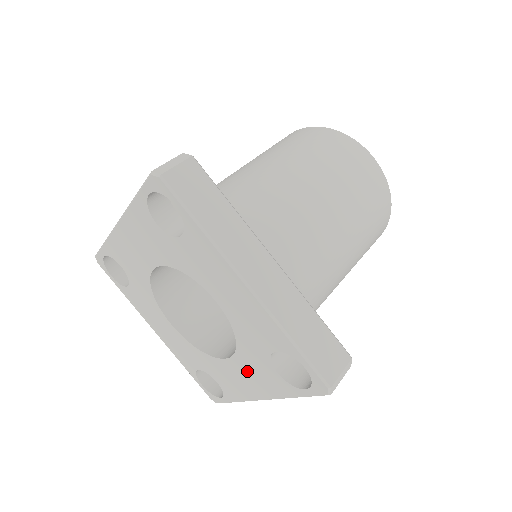
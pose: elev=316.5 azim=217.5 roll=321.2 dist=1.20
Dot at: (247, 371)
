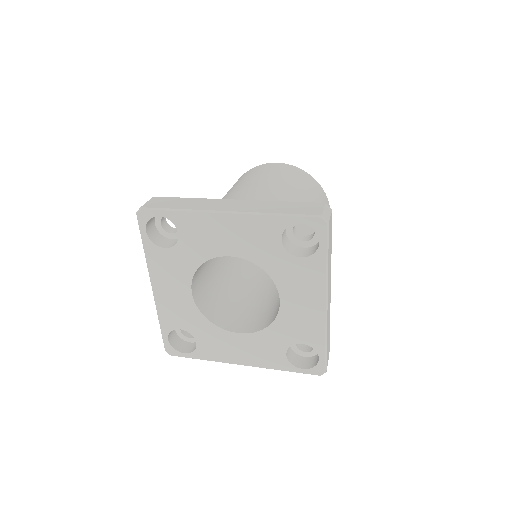
Dot at: (252, 346)
